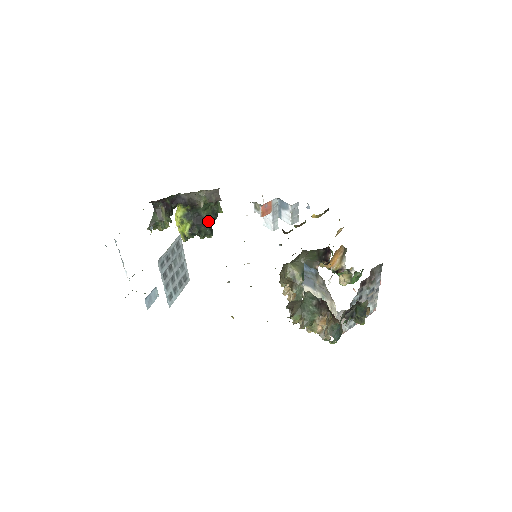
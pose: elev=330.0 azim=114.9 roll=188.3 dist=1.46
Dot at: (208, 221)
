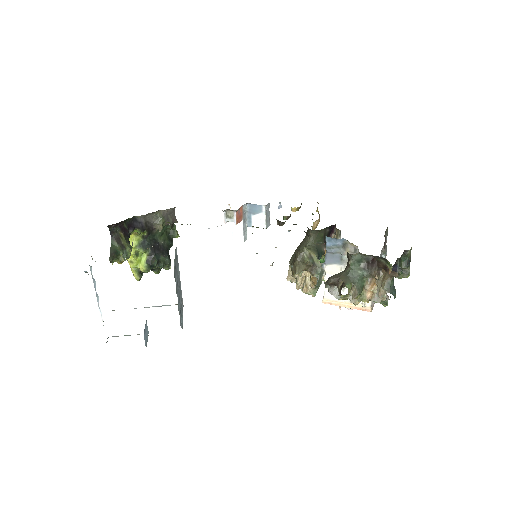
Dot at: (165, 248)
